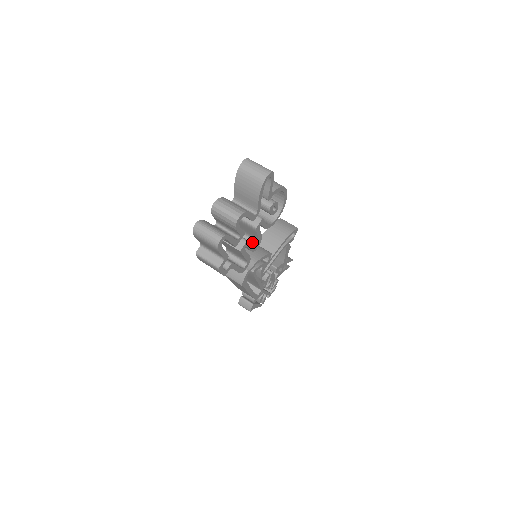
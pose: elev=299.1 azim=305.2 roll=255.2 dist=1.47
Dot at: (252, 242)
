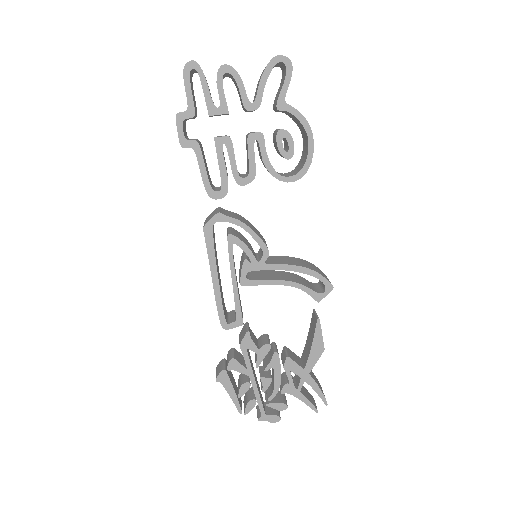
Dot at: (244, 176)
